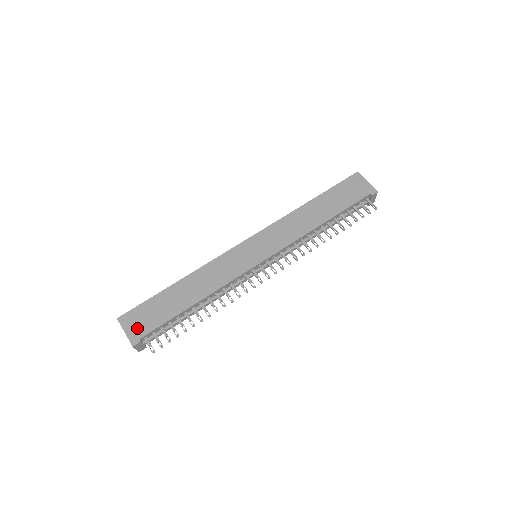
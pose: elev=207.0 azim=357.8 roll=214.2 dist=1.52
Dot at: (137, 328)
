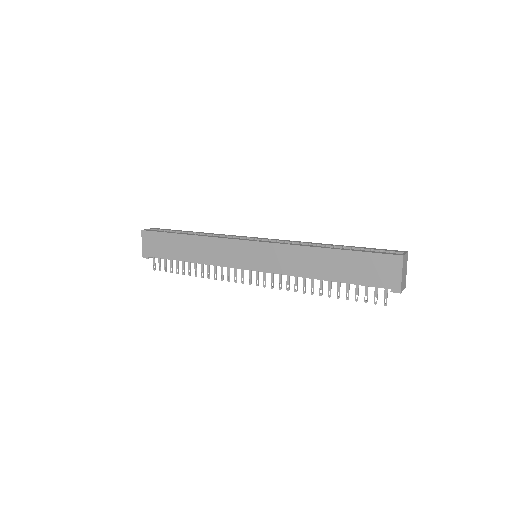
Dot at: (149, 248)
